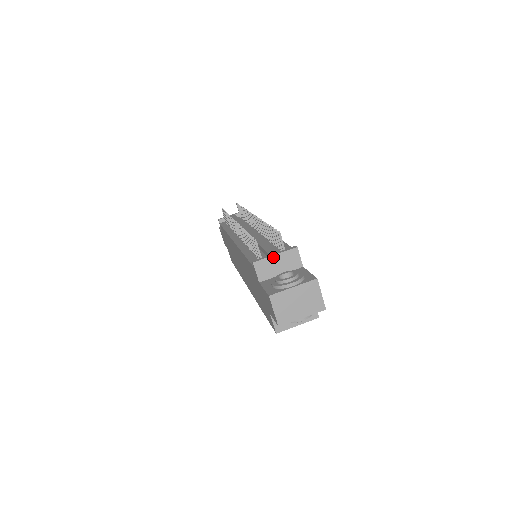
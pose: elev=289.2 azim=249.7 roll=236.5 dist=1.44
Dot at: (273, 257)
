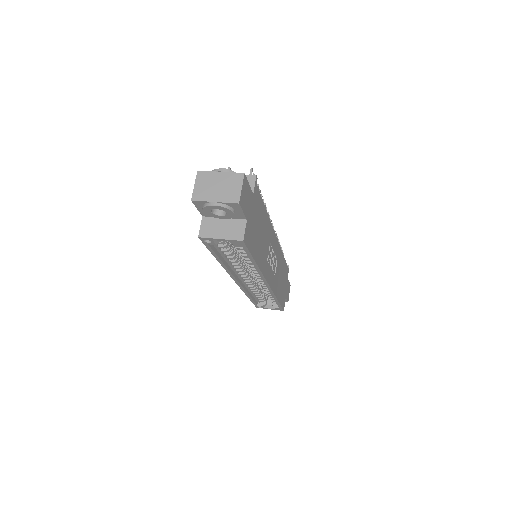
Dot at: occluded
